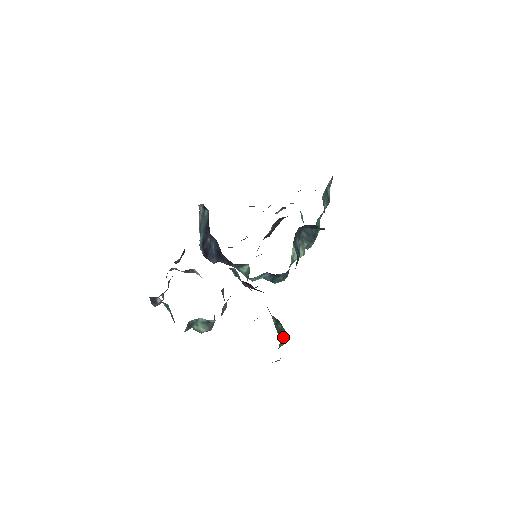
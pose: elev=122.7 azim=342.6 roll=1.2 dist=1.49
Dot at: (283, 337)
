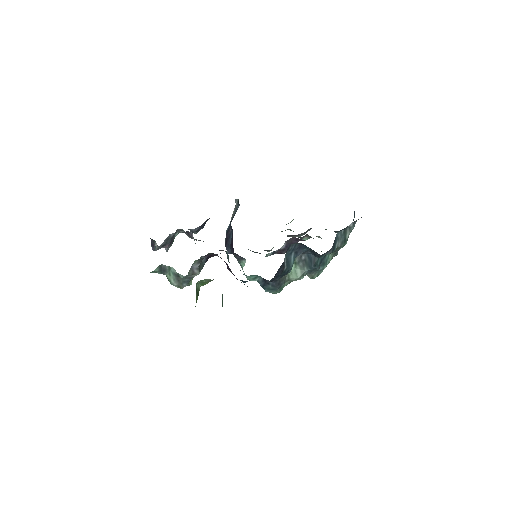
Dot at: occluded
